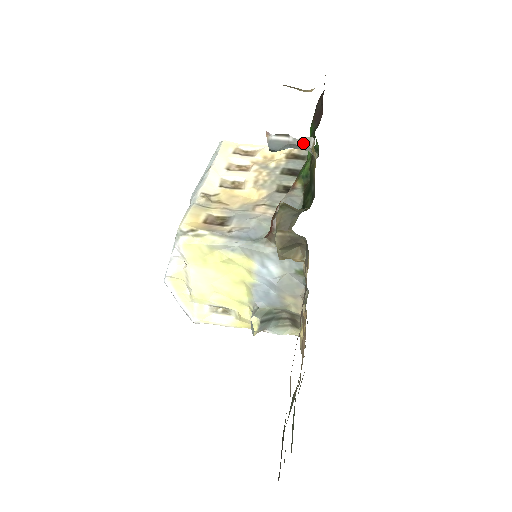
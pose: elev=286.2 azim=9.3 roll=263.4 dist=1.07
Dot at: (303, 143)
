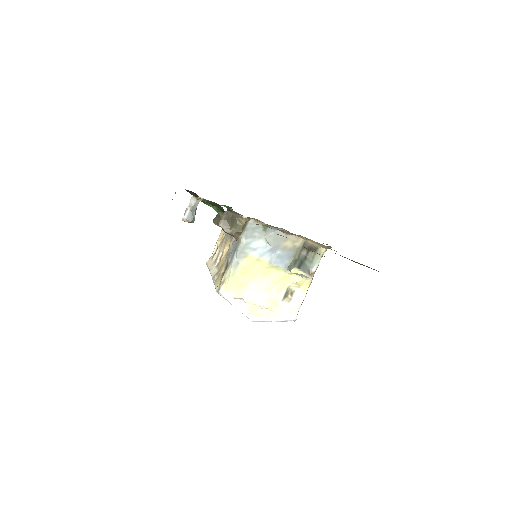
Dot at: (193, 203)
